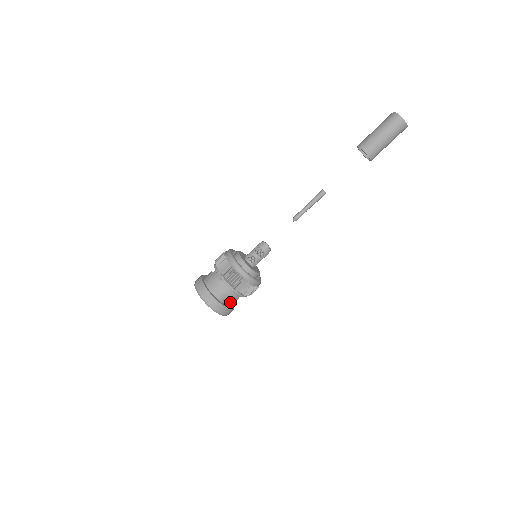
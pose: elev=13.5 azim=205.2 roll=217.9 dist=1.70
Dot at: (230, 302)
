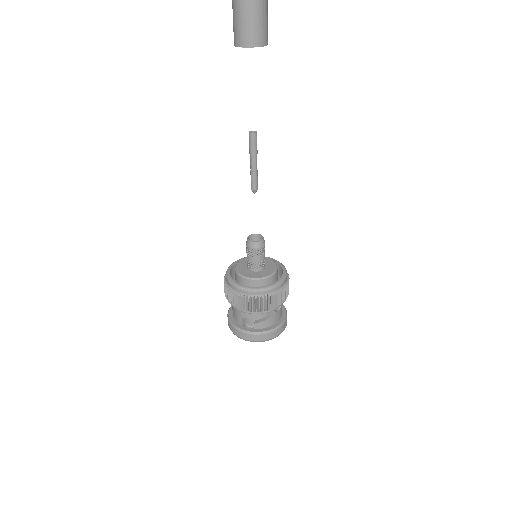
Dot at: (259, 323)
